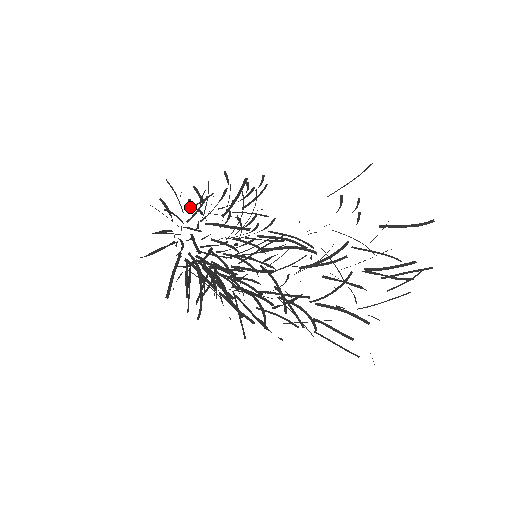
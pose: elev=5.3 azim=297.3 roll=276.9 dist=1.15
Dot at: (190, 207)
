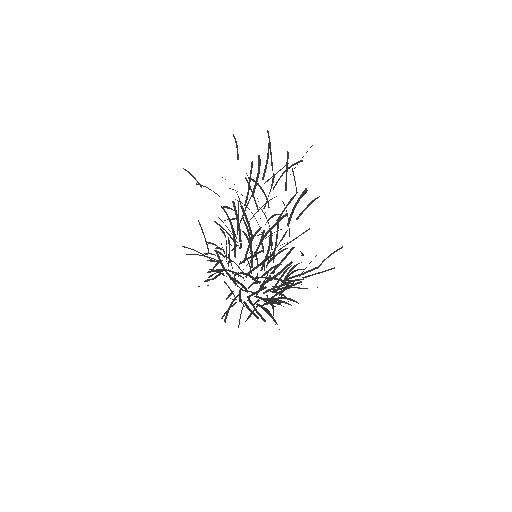
Dot at: occluded
